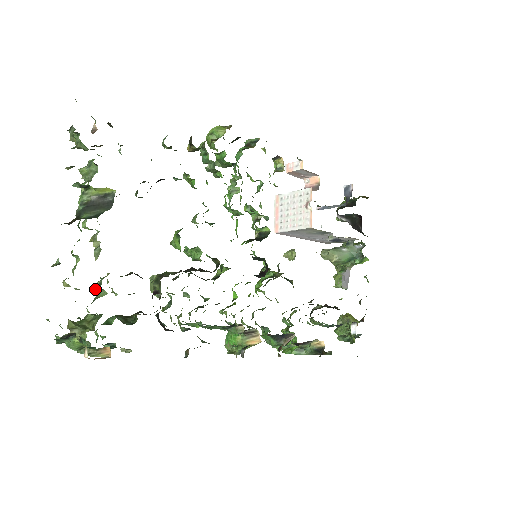
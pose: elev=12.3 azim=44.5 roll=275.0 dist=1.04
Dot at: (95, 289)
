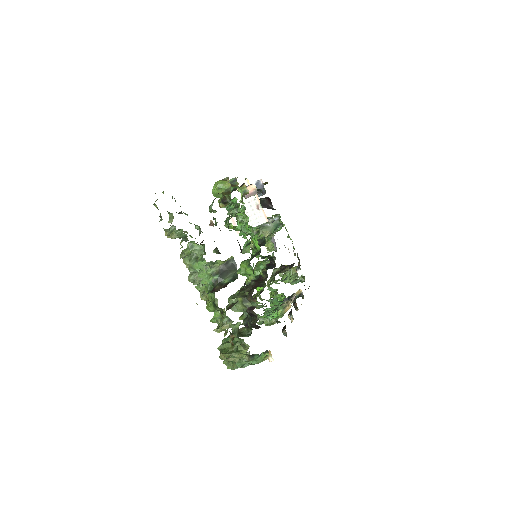
Dot at: (223, 326)
